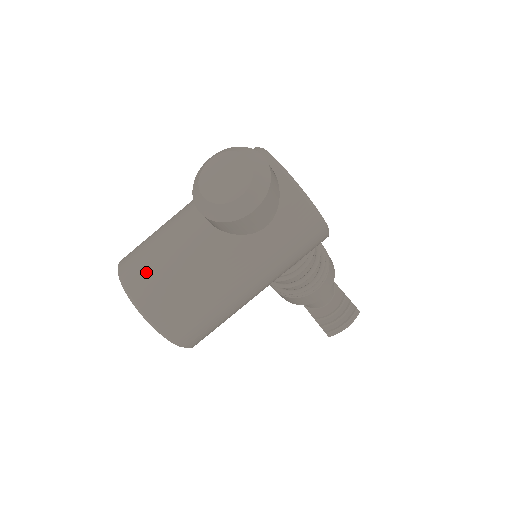
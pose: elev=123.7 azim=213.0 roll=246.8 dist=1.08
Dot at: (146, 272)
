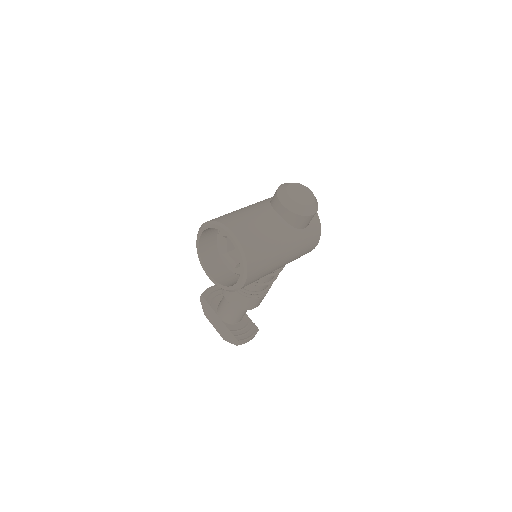
Dot at: (245, 228)
